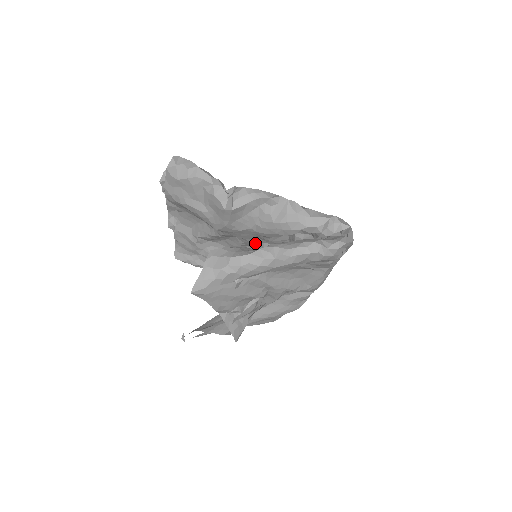
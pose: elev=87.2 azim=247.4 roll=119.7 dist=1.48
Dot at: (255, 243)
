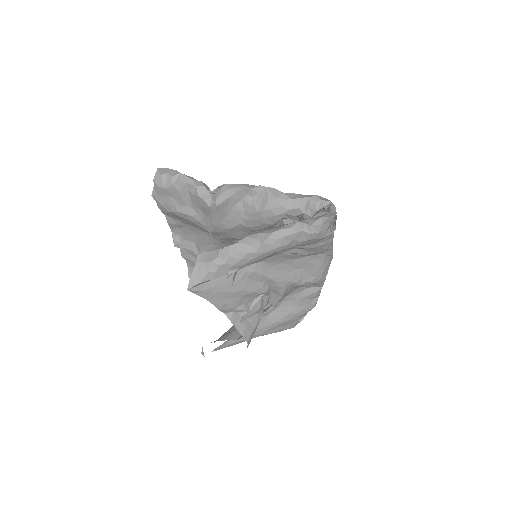
Dot at: occluded
